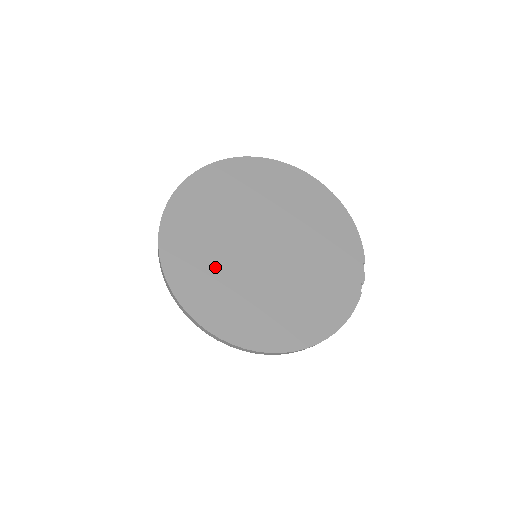
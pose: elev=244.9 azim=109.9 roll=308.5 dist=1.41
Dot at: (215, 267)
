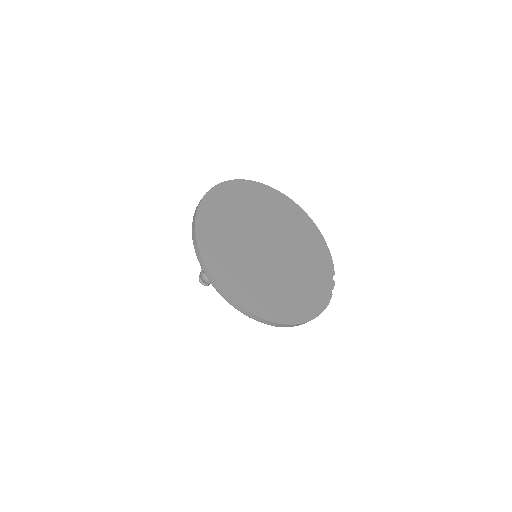
Dot at: (235, 253)
